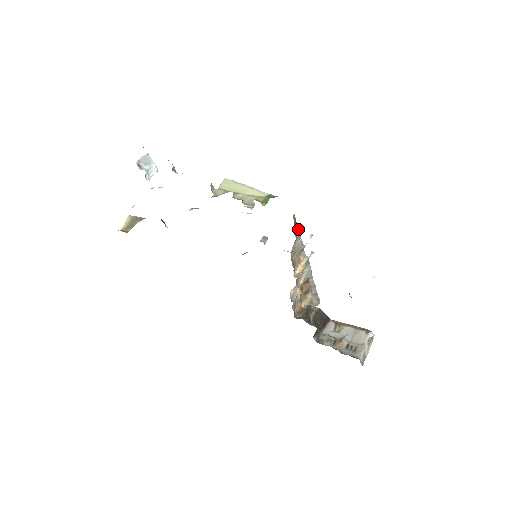
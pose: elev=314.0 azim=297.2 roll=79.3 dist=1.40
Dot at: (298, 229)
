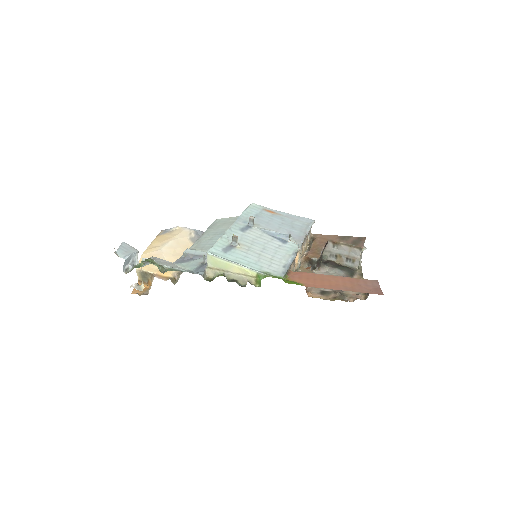
Dot at: (289, 267)
